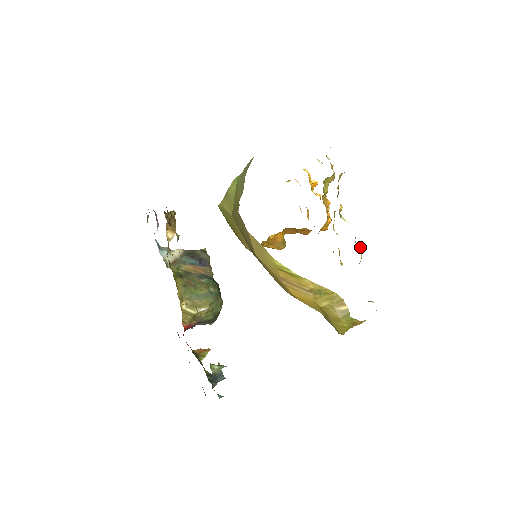
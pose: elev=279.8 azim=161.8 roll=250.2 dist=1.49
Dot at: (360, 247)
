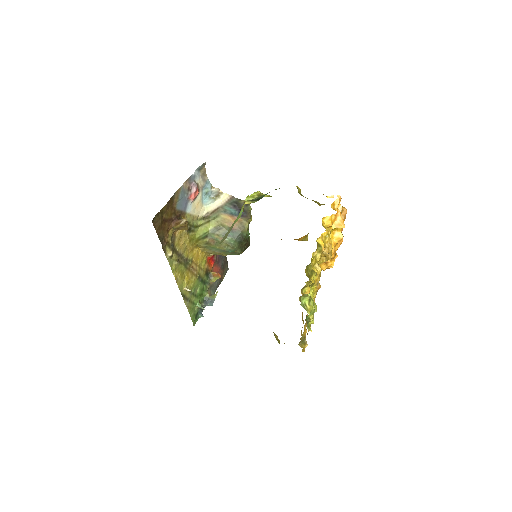
Dot at: (311, 321)
